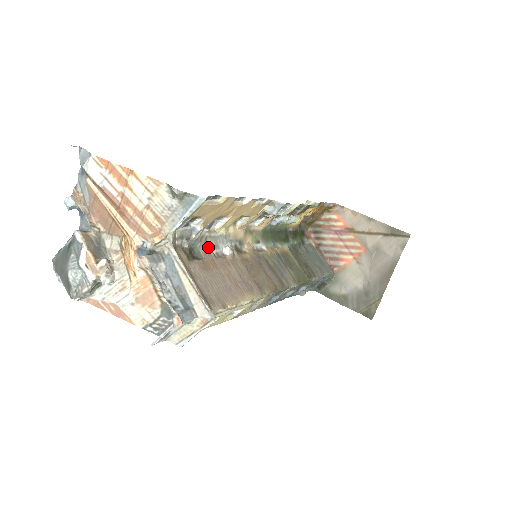
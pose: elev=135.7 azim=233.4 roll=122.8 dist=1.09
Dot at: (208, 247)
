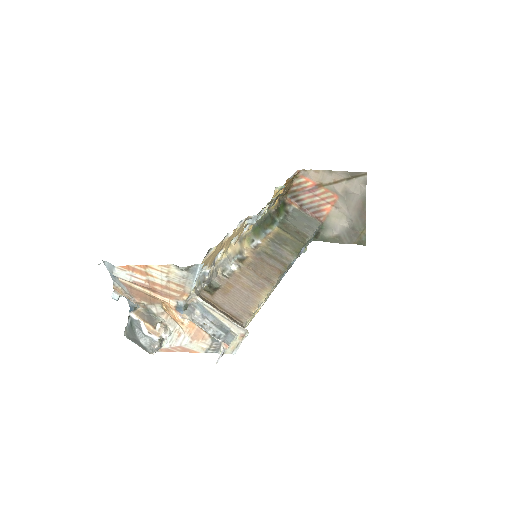
Dot at: (220, 274)
